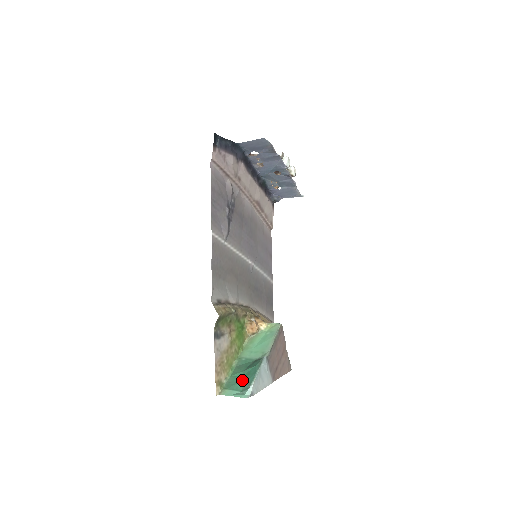
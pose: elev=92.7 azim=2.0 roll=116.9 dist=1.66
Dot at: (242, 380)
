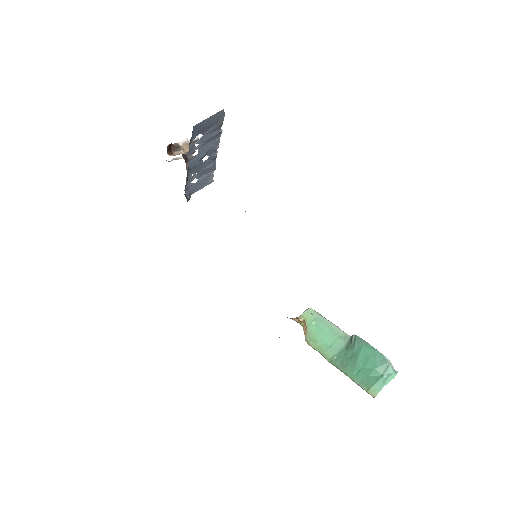
Dot at: (369, 368)
